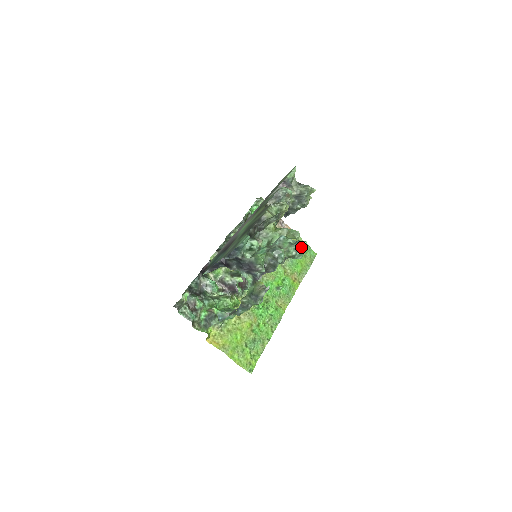
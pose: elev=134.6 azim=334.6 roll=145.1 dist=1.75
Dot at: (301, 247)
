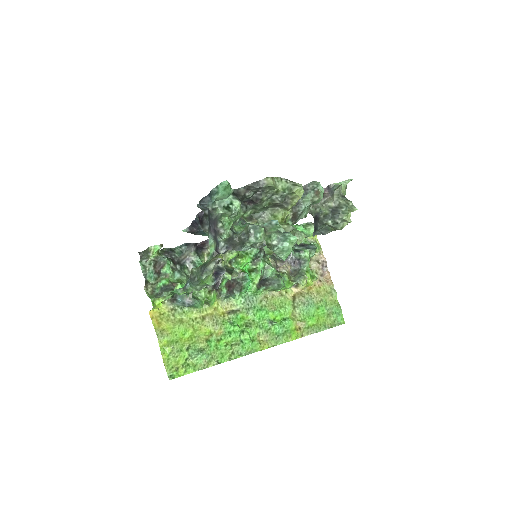
Dot at: (287, 240)
